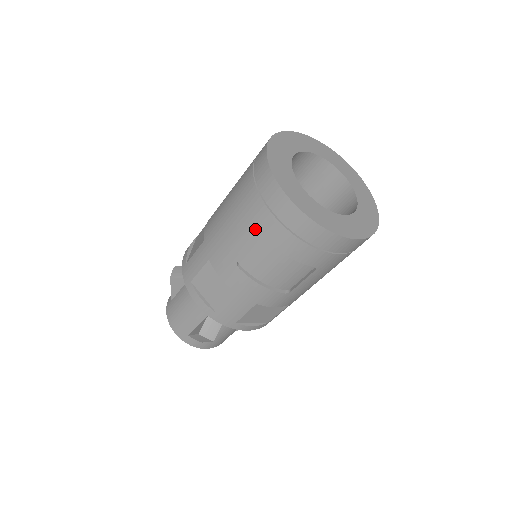
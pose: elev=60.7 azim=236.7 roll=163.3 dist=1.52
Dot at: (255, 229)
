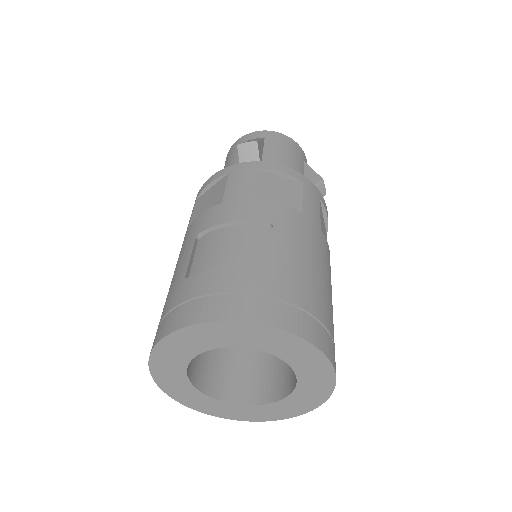
Dot at: occluded
